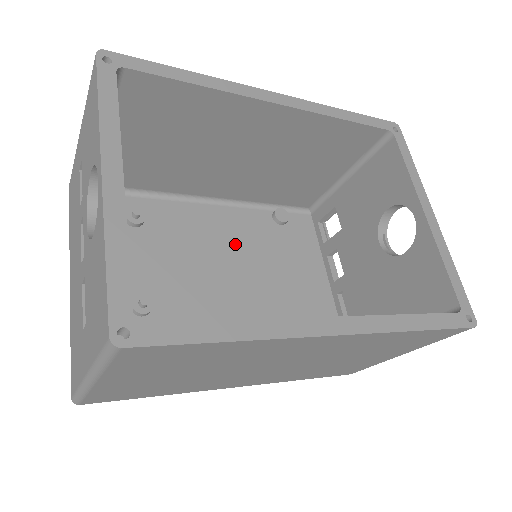
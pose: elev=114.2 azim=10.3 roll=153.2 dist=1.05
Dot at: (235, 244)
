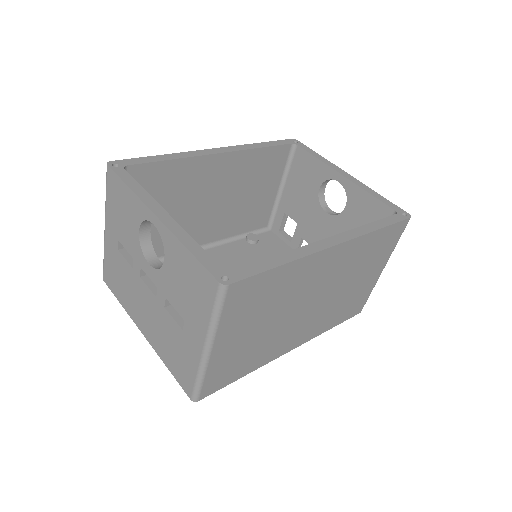
Dot at: (234, 267)
